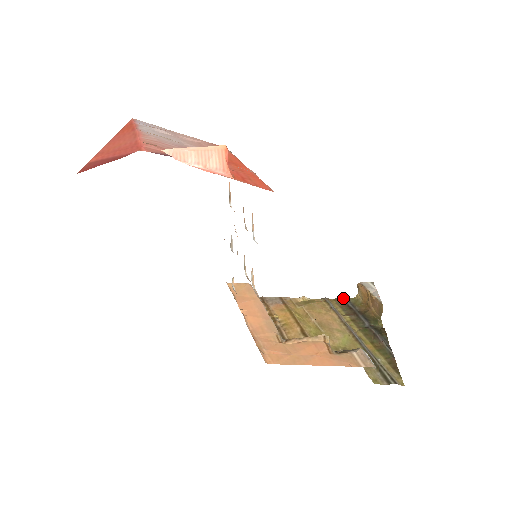
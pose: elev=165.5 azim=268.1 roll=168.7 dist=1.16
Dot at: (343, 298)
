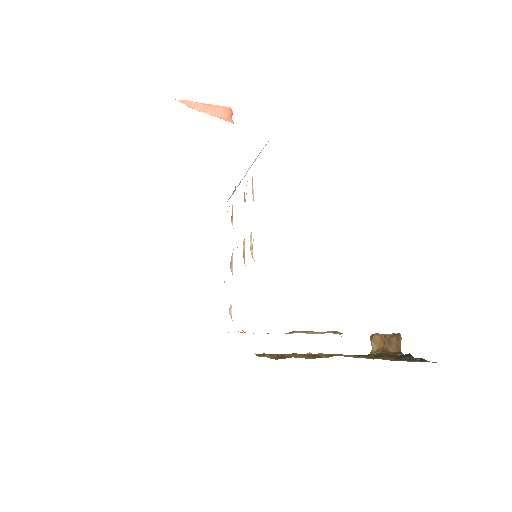
Dot at: occluded
